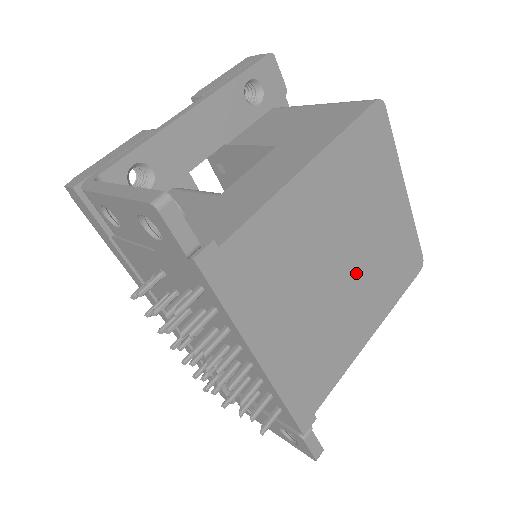
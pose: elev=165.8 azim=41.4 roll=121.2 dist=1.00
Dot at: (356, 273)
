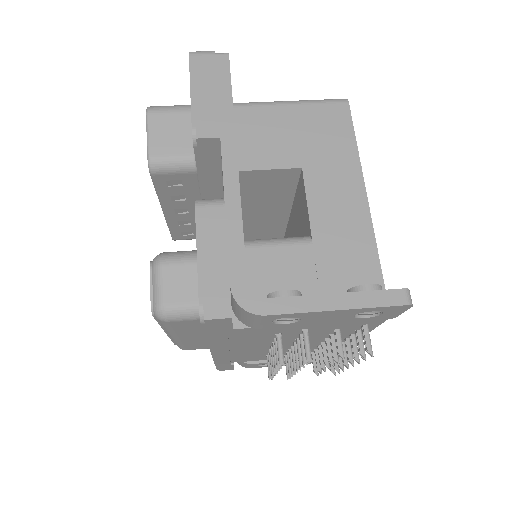
Dot at: occluded
